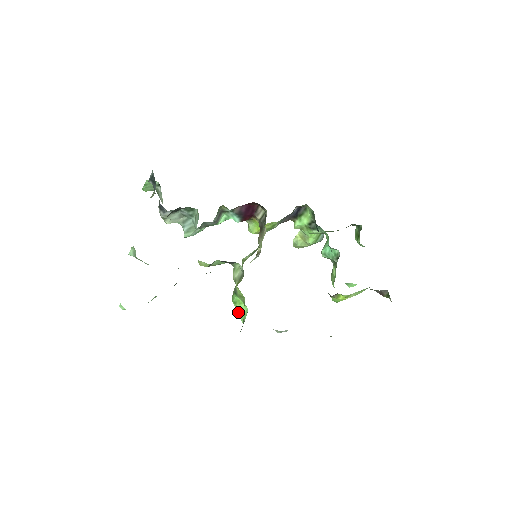
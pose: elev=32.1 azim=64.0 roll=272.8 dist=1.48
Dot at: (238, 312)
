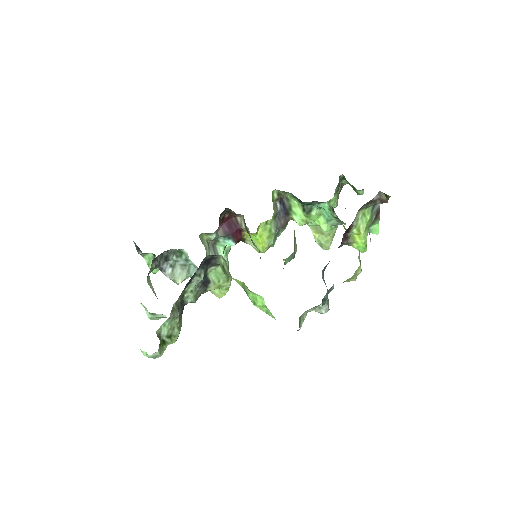
Dot at: (268, 313)
